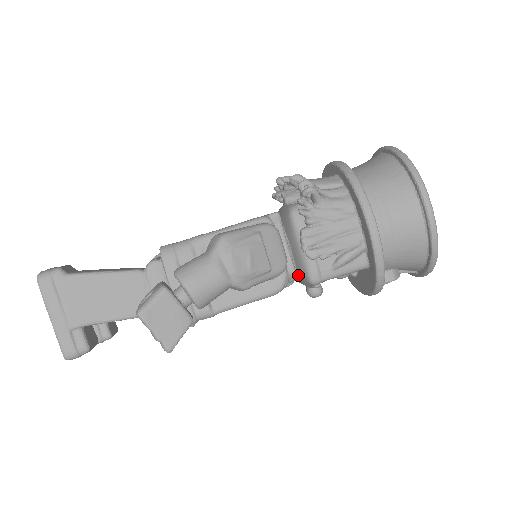
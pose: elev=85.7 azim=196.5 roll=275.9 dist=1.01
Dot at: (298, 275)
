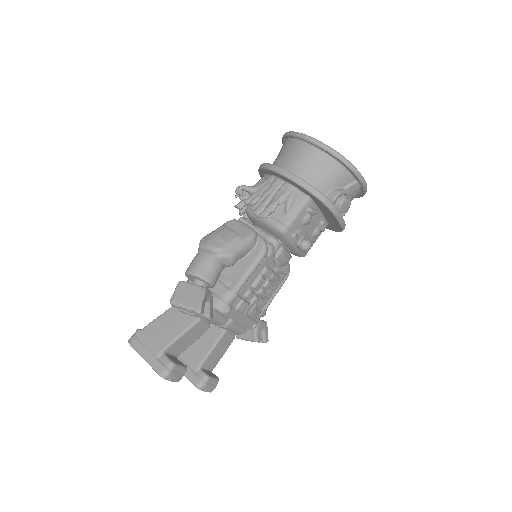
Dot at: (279, 240)
